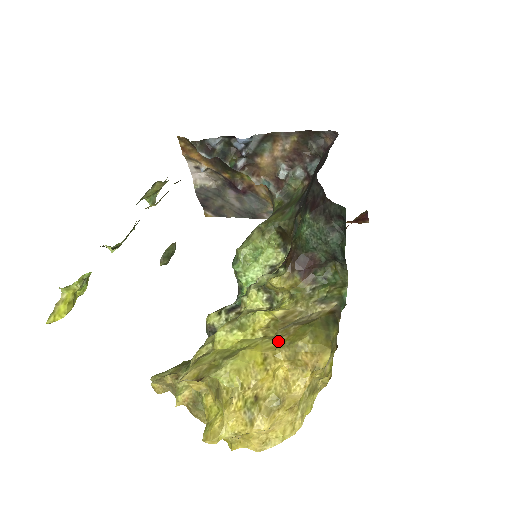
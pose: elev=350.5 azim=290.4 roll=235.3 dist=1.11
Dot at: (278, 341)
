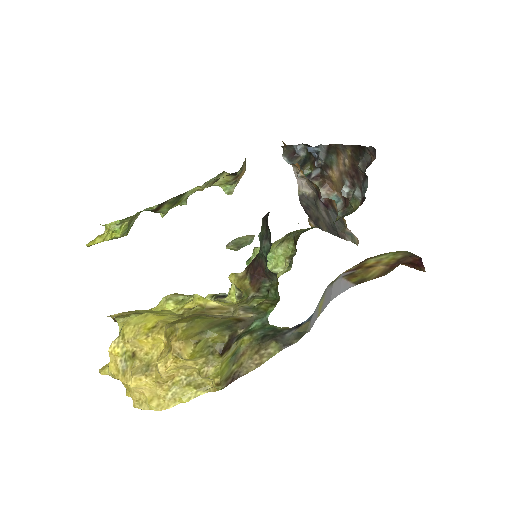
Dot at: (177, 320)
